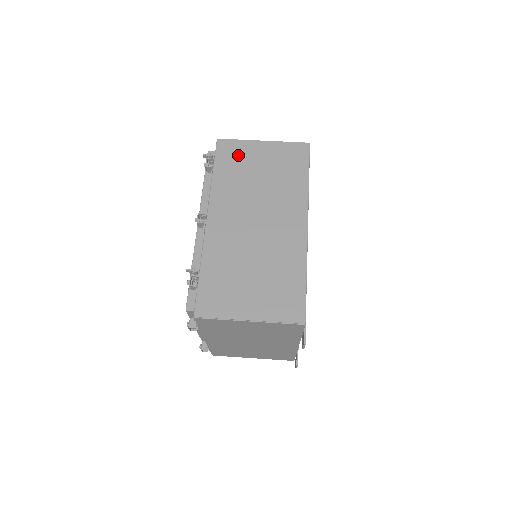
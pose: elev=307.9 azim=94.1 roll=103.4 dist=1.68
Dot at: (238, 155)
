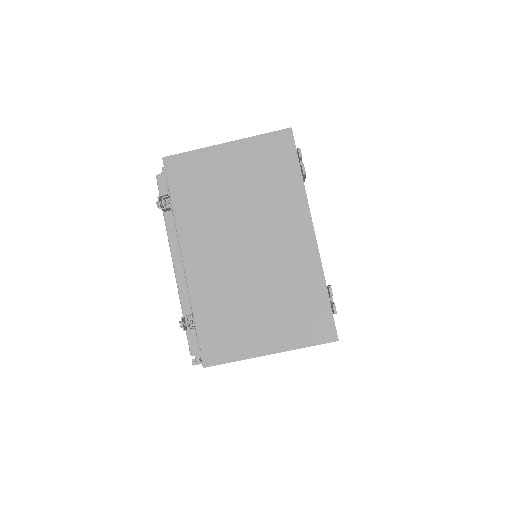
Dot at: occluded
